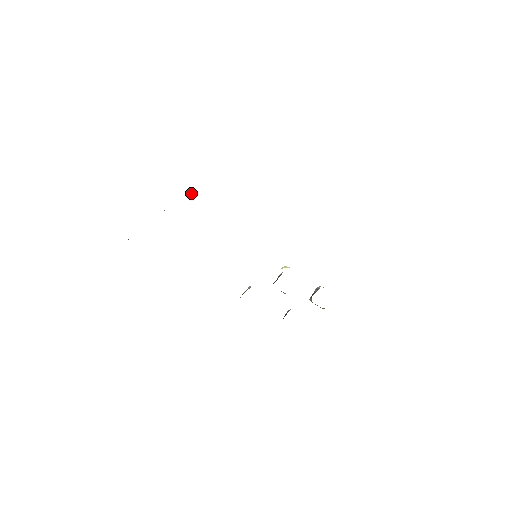
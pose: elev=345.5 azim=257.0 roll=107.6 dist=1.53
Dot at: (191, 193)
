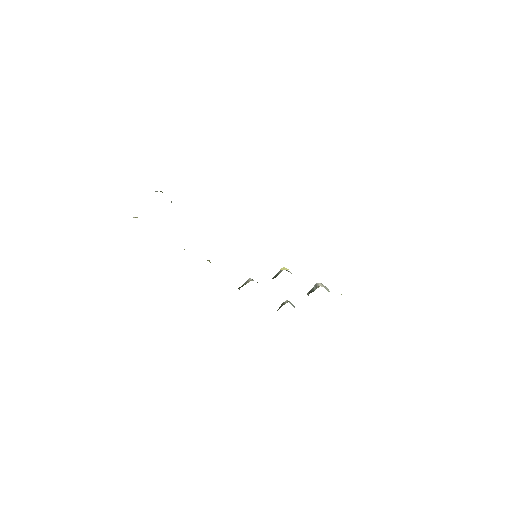
Dot at: occluded
